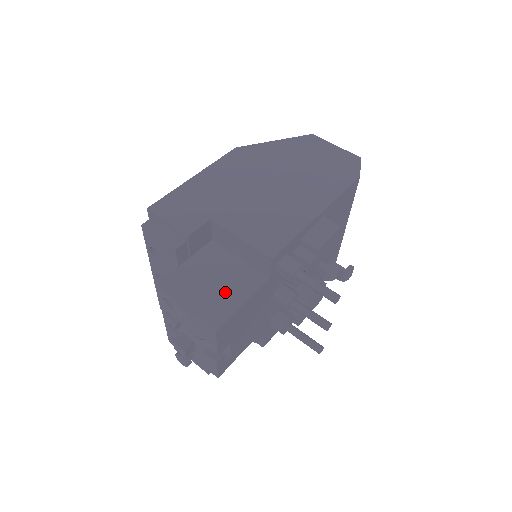
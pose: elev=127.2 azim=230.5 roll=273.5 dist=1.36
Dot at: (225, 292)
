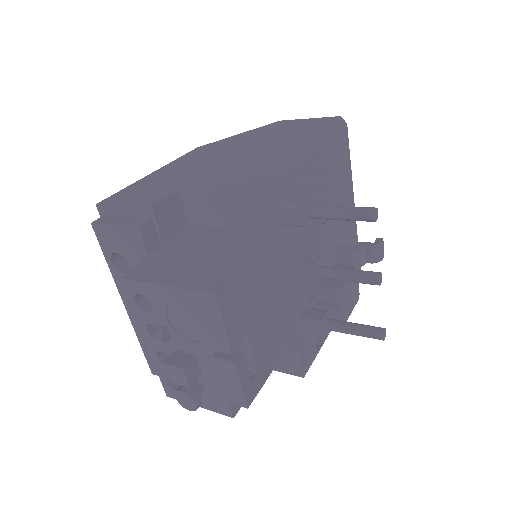
Dot at: (218, 257)
